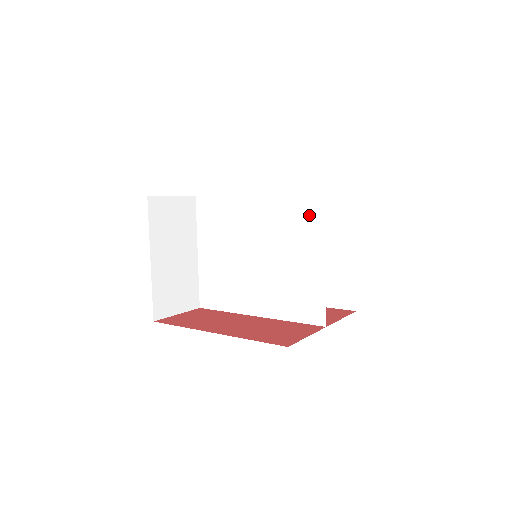
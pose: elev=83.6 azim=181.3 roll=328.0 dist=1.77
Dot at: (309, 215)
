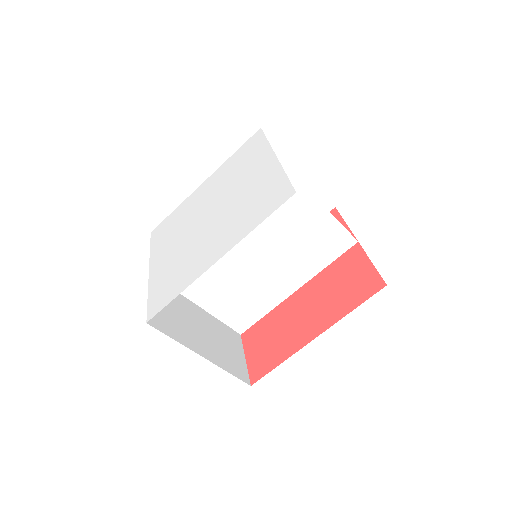
Dot at: occluded
